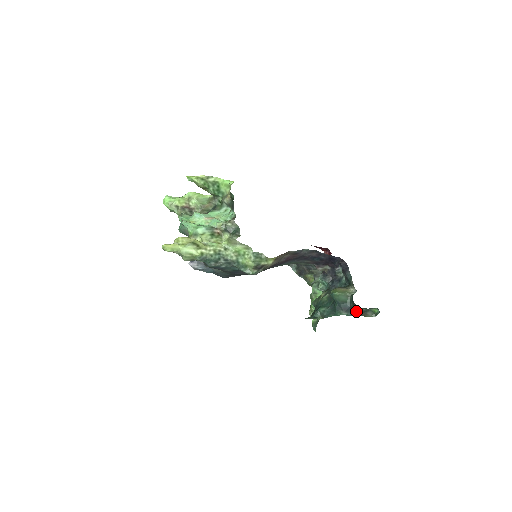
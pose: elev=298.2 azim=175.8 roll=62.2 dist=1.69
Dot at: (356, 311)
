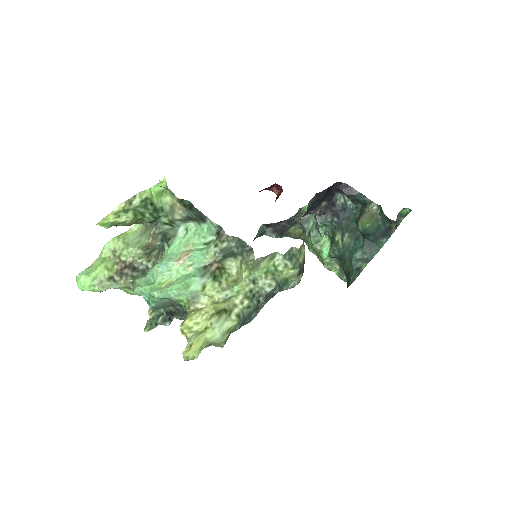
Dot at: (392, 228)
